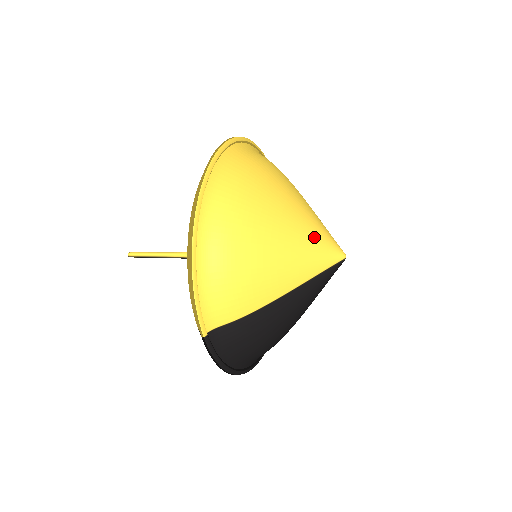
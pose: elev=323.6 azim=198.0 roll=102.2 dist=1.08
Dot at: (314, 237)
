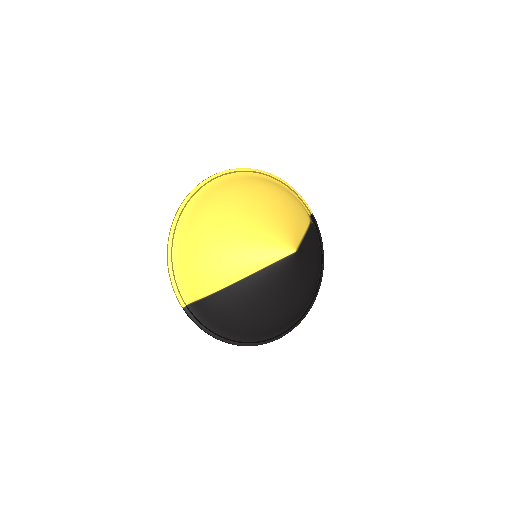
Dot at: (264, 237)
